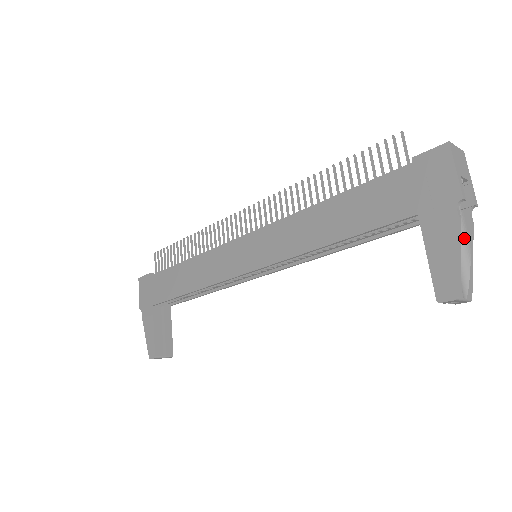
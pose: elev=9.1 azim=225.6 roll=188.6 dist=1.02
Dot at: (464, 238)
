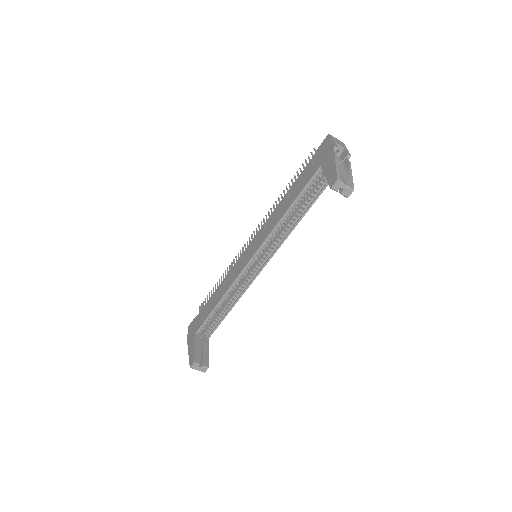
Dot at: (346, 168)
